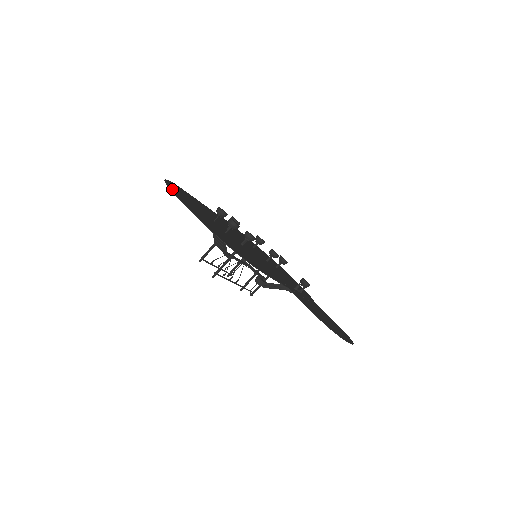
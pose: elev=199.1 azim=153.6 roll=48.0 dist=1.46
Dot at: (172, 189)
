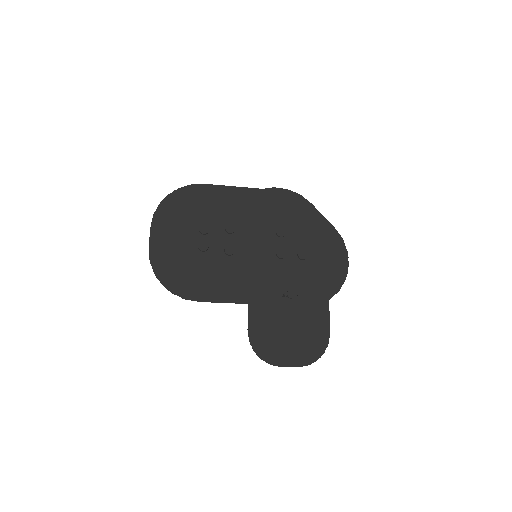
Dot at: (158, 214)
